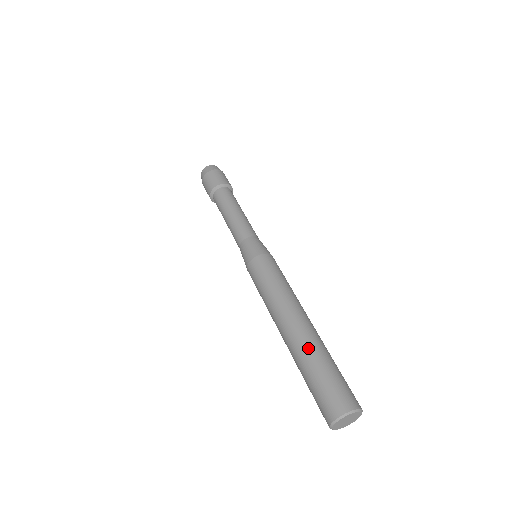
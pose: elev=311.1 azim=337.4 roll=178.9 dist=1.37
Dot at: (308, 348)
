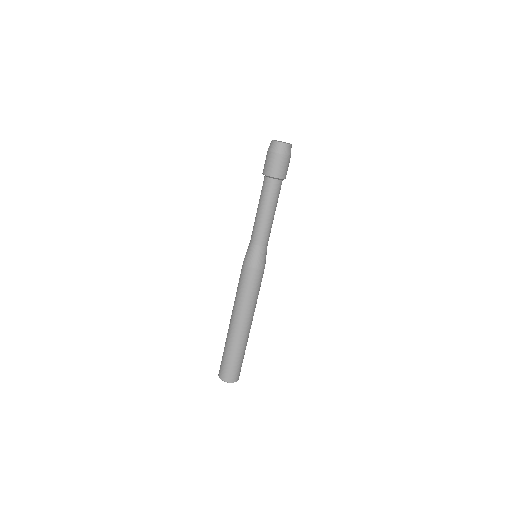
Dot at: (243, 345)
